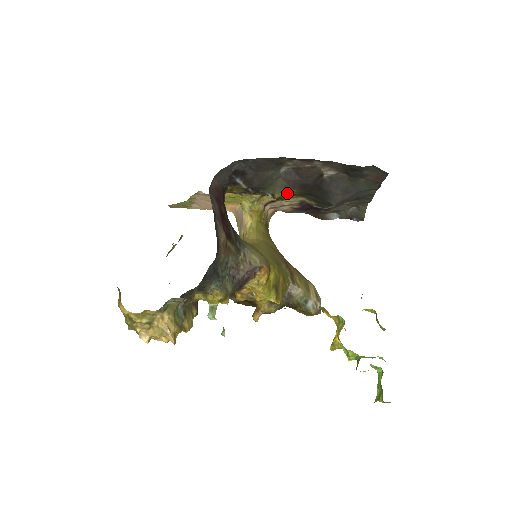
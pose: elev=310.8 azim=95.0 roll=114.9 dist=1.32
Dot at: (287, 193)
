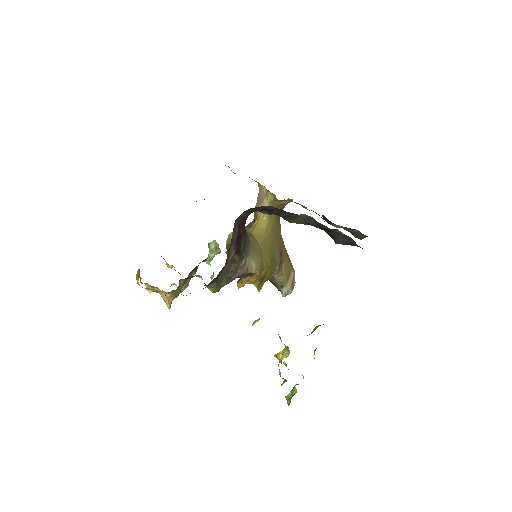
Dot at: occluded
